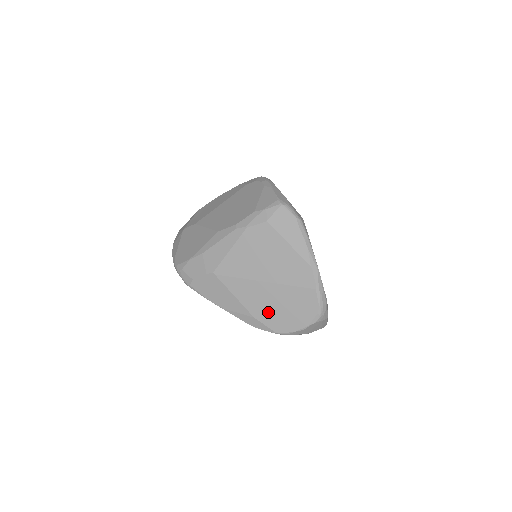
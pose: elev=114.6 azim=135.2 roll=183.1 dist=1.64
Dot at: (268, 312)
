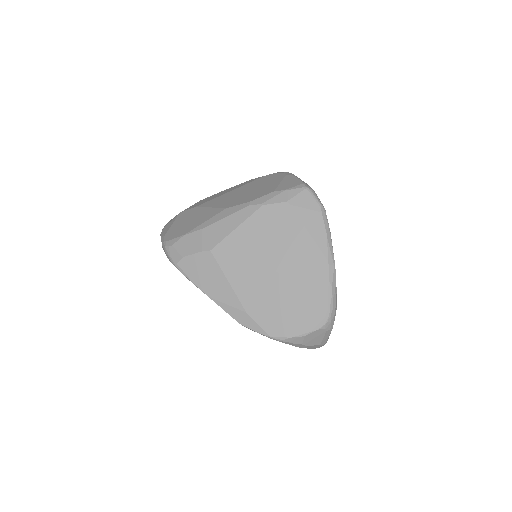
Dot at: (265, 308)
